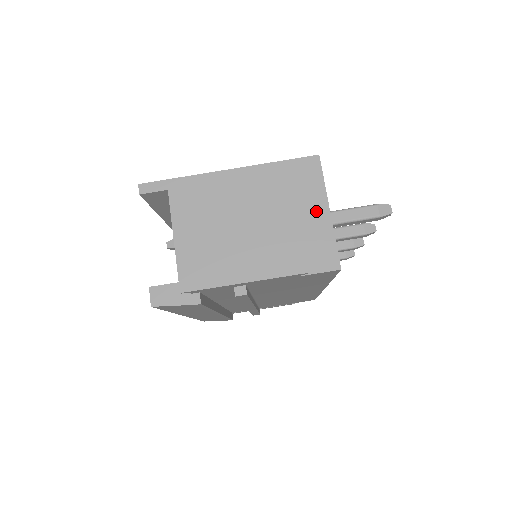
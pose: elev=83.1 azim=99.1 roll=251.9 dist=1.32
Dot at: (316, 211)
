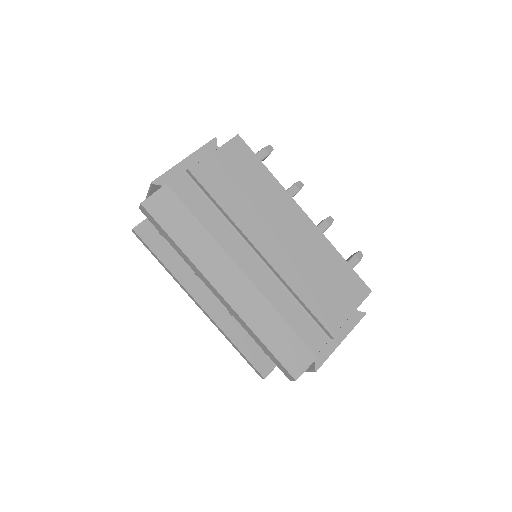
Dot at: occluded
